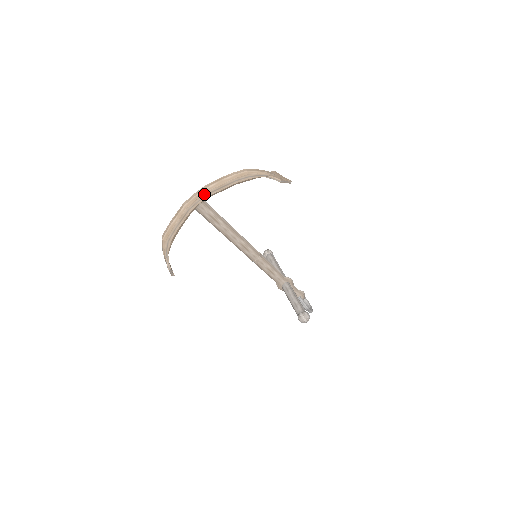
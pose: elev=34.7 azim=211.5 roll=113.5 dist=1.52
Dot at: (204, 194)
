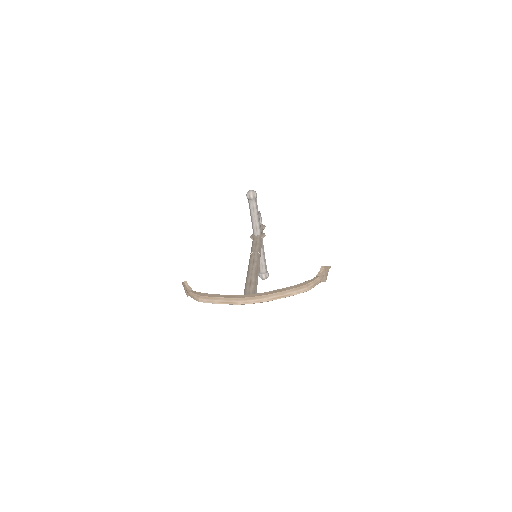
Dot at: (261, 302)
